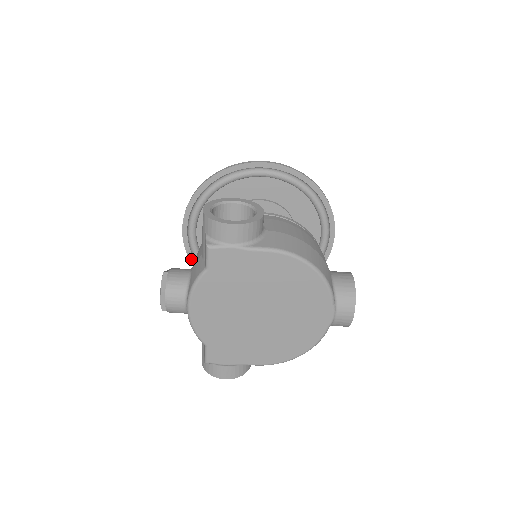
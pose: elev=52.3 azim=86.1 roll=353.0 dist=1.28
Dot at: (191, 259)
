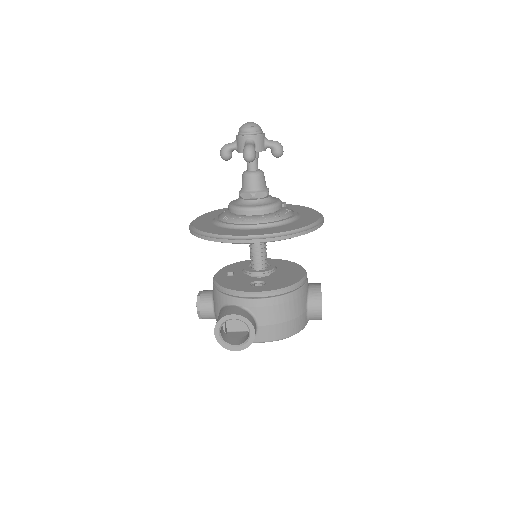
Dot at: occluded
